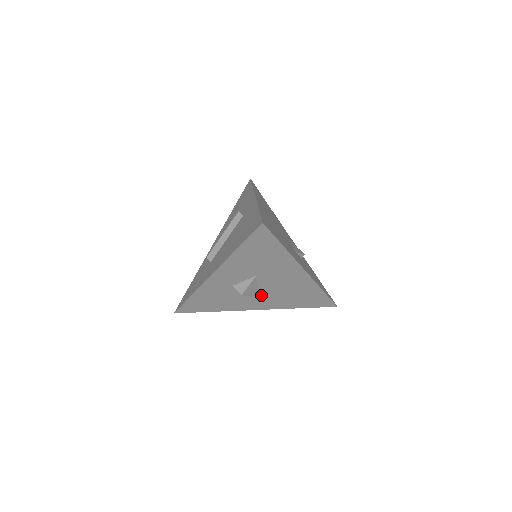
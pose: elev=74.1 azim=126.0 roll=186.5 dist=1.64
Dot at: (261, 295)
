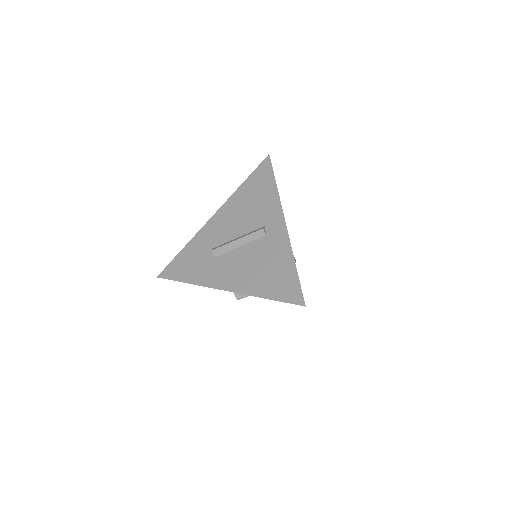
Dot at: occluded
